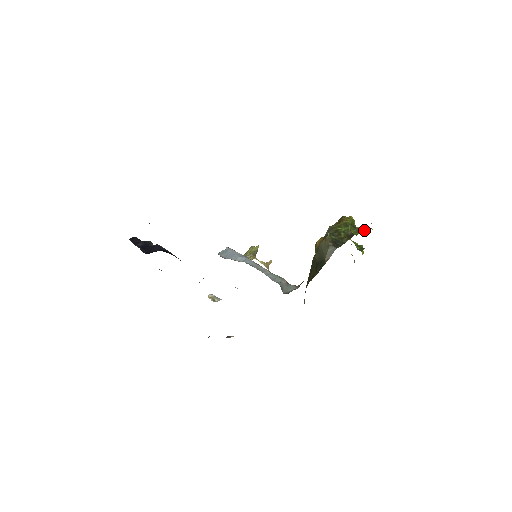
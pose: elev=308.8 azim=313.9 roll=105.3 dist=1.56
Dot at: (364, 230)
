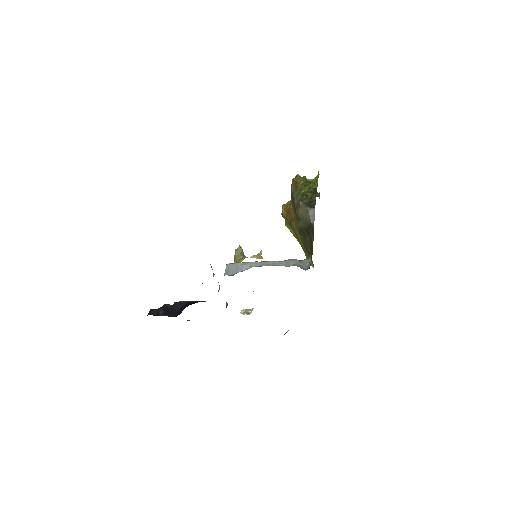
Dot at: occluded
